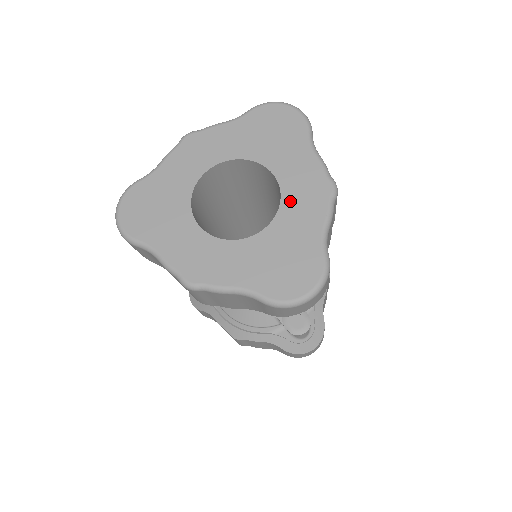
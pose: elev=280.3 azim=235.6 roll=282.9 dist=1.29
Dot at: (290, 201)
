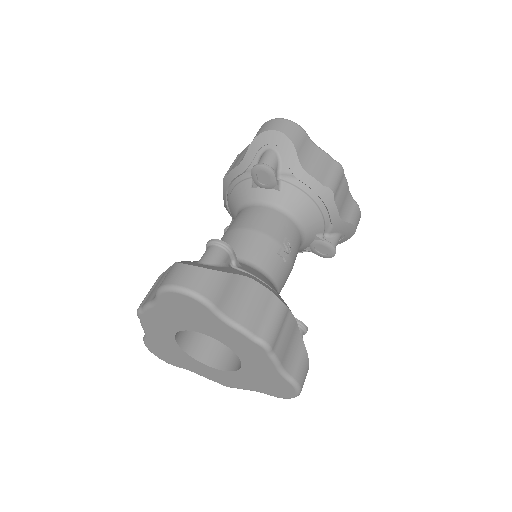
Dot at: occluded
